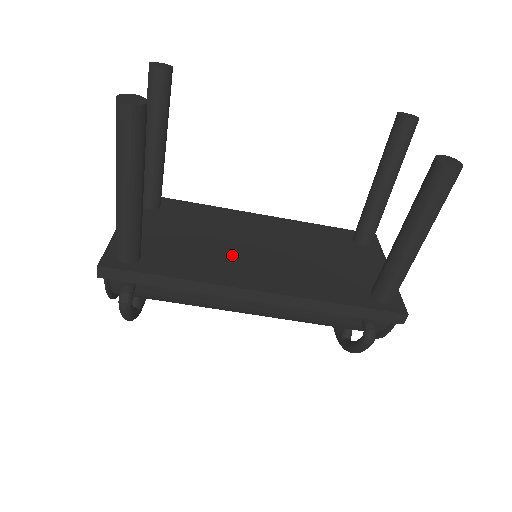
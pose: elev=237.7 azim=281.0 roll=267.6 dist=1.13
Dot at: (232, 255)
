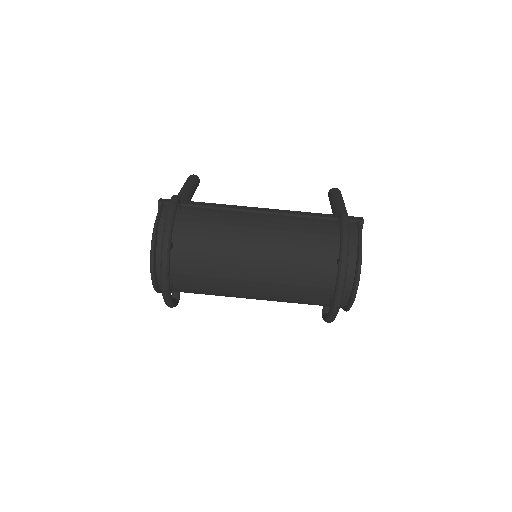
Dot at: occluded
